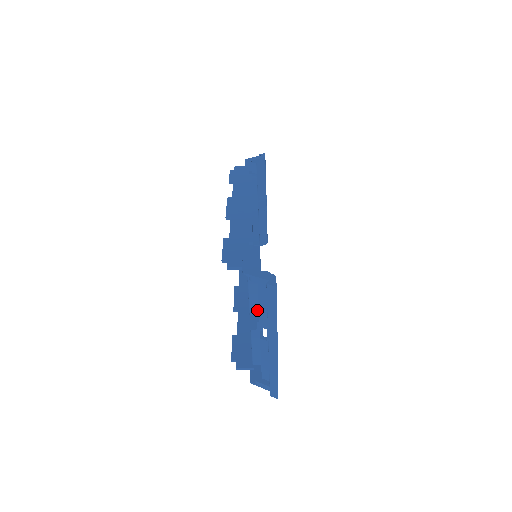
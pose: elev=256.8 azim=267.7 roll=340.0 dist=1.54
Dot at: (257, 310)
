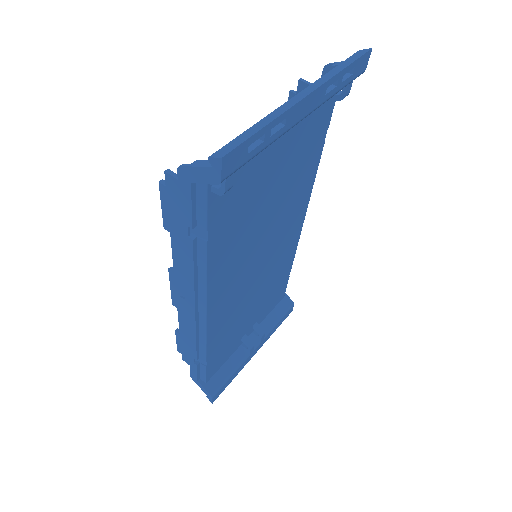
Dot at: occluded
